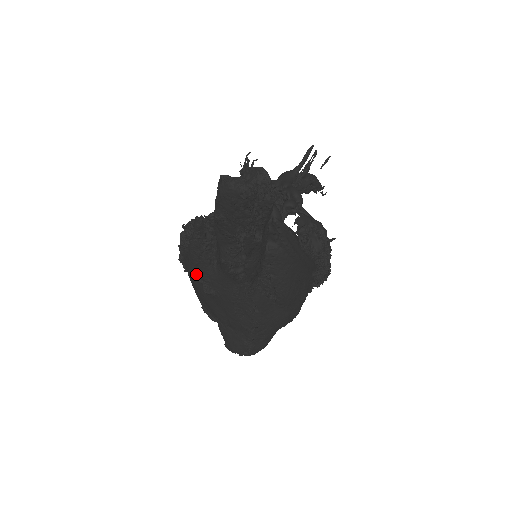
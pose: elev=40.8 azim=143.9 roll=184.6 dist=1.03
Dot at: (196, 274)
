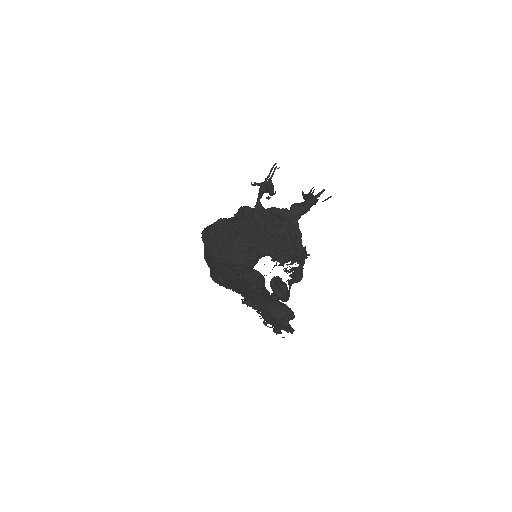
Dot at: (217, 273)
